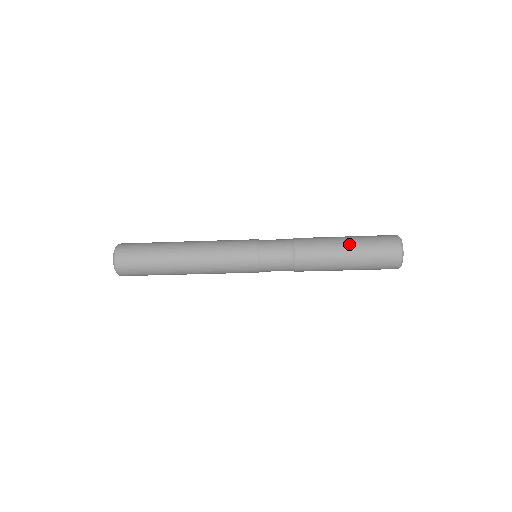
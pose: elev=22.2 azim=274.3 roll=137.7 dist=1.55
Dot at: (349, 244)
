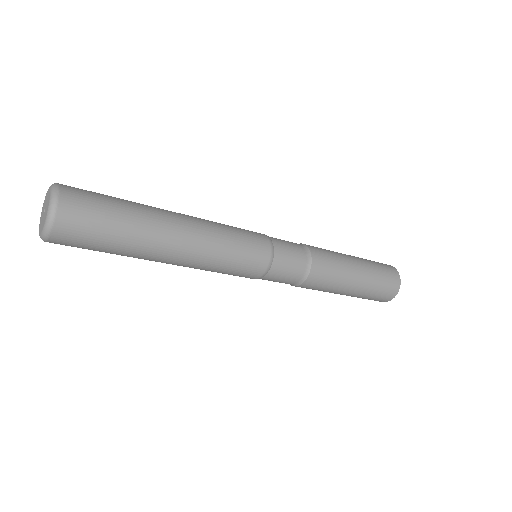
Dot at: (357, 287)
